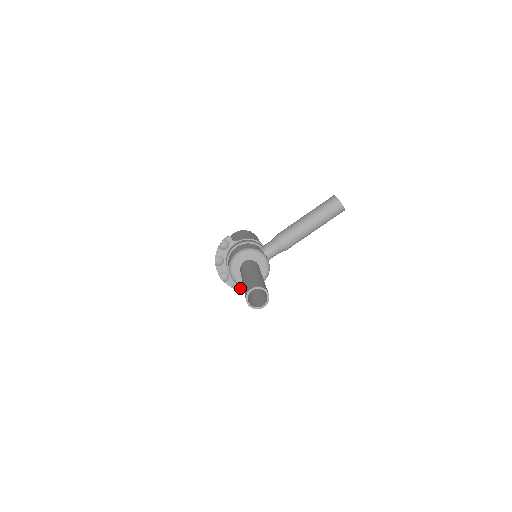
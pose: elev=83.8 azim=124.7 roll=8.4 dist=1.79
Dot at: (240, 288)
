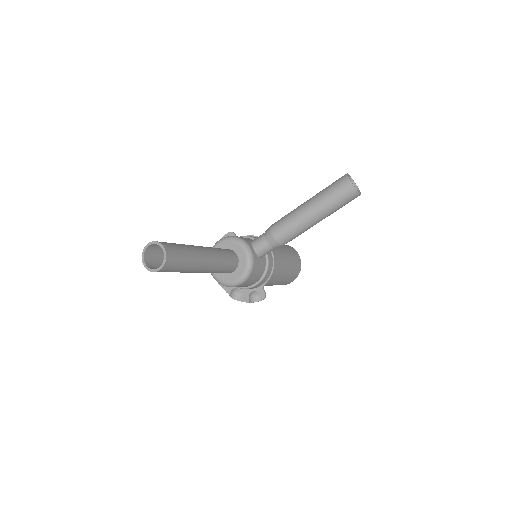
Dot at: (237, 296)
